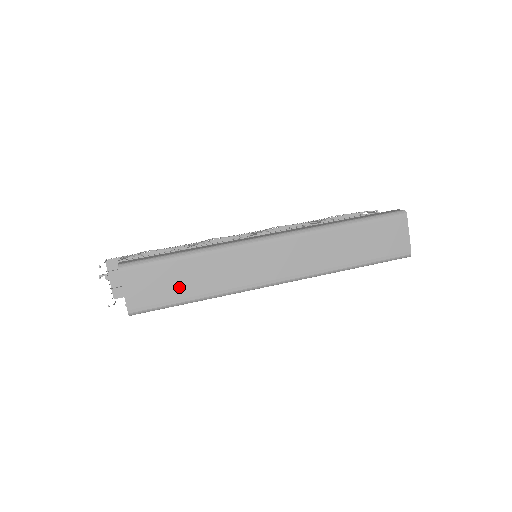
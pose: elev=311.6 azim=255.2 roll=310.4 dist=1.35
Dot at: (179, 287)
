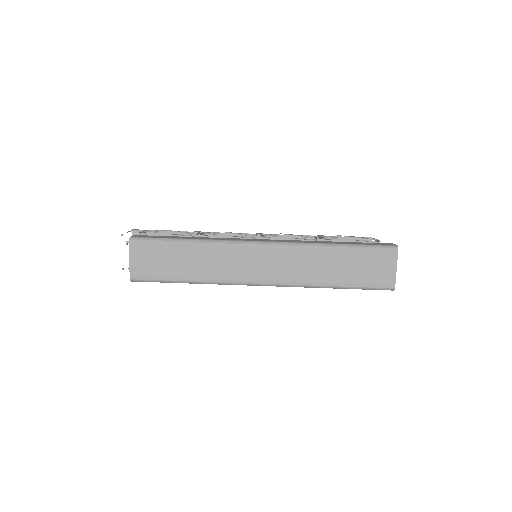
Dot at: (175, 267)
